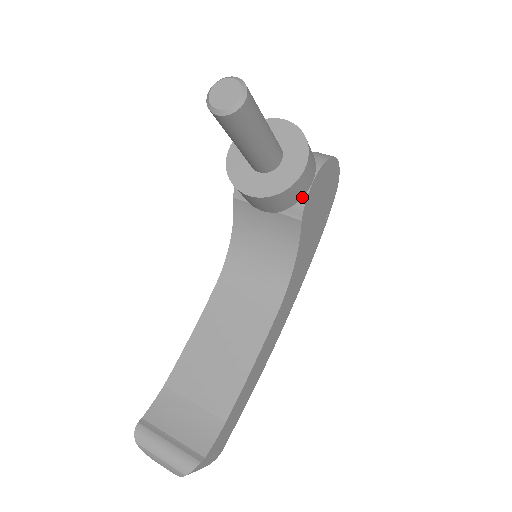
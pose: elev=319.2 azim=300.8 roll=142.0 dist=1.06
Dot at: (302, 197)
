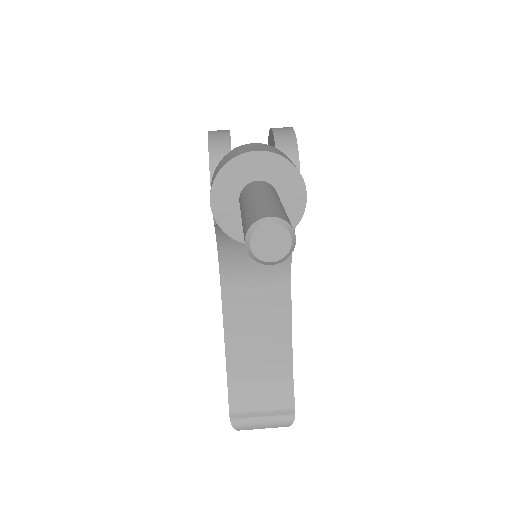
Dot at: occluded
